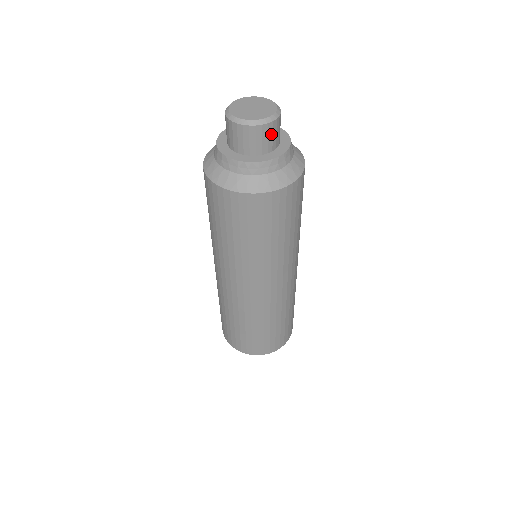
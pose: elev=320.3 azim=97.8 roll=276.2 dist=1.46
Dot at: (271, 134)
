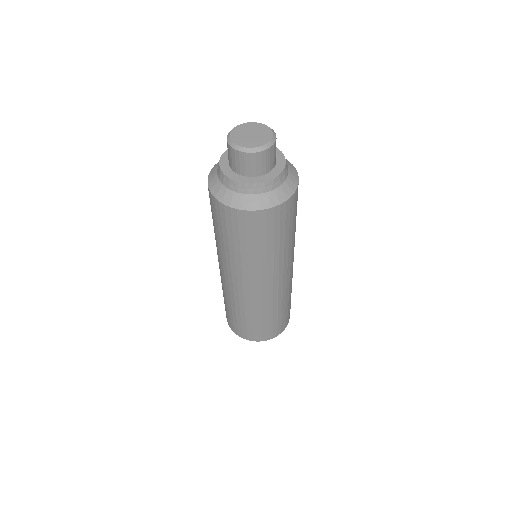
Dot at: occluded
